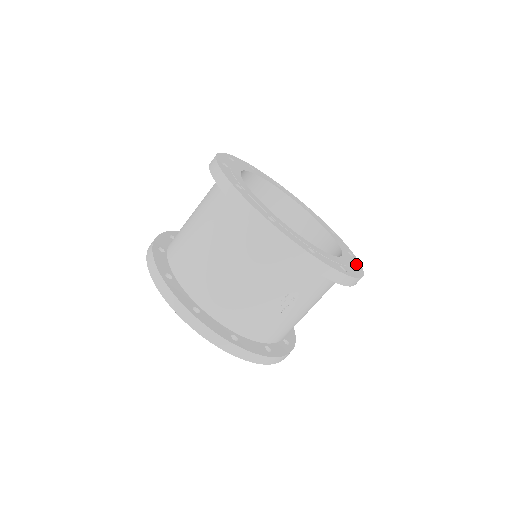
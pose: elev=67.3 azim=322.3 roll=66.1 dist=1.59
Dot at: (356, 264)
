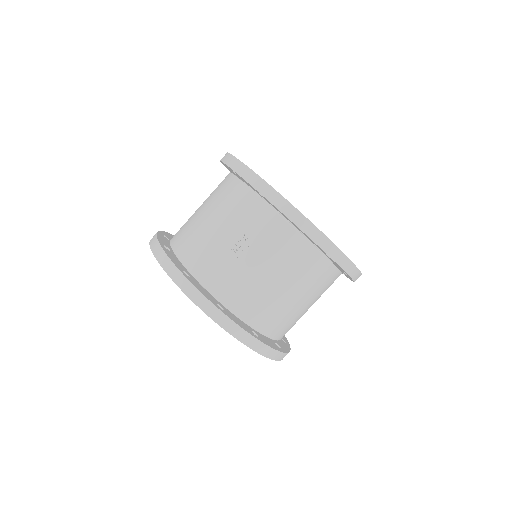
Dot at: occluded
